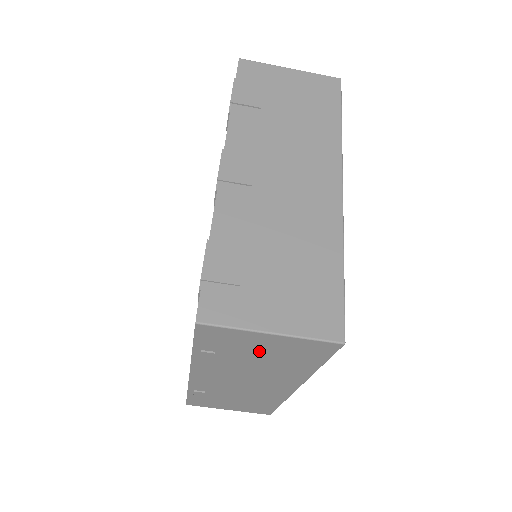
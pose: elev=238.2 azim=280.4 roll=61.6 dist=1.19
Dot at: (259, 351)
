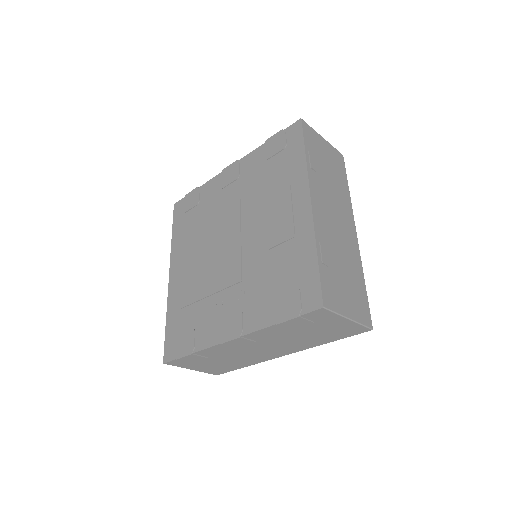
Dot at: occluded
